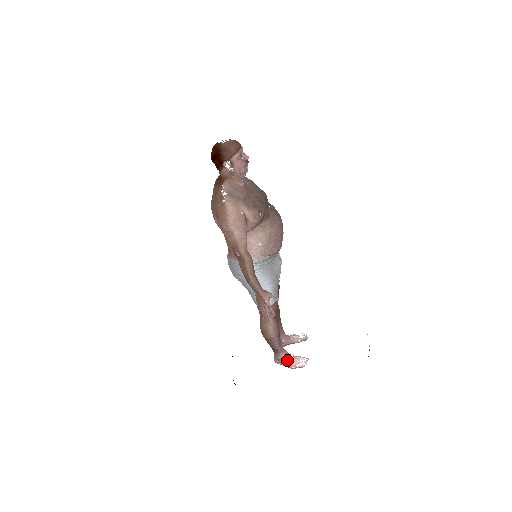
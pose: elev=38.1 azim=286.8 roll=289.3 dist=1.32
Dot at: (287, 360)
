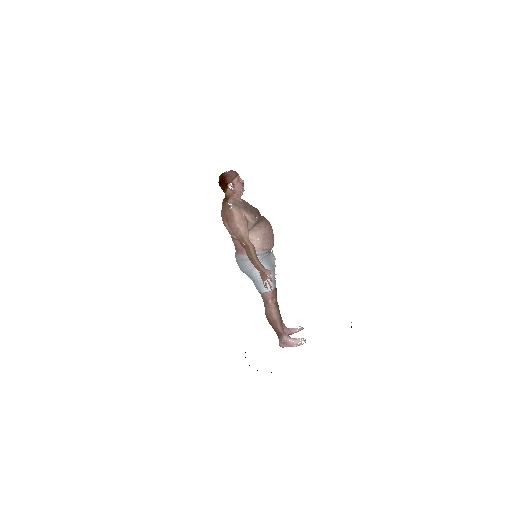
Dot at: (289, 341)
